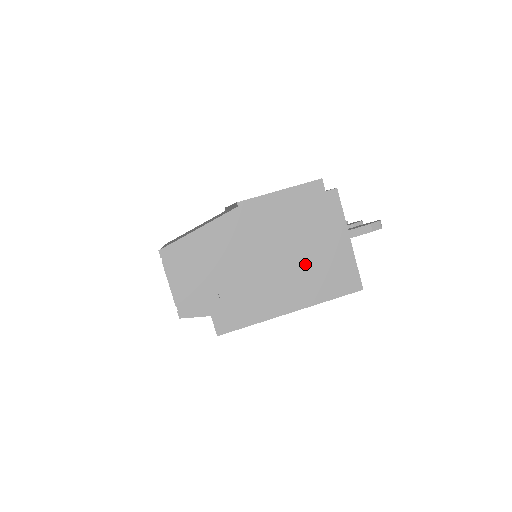
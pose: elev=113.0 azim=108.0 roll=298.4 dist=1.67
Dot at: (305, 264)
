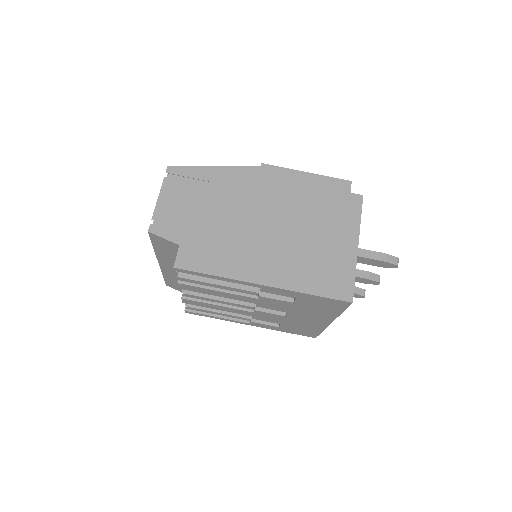
Dot at: (300, 246)
